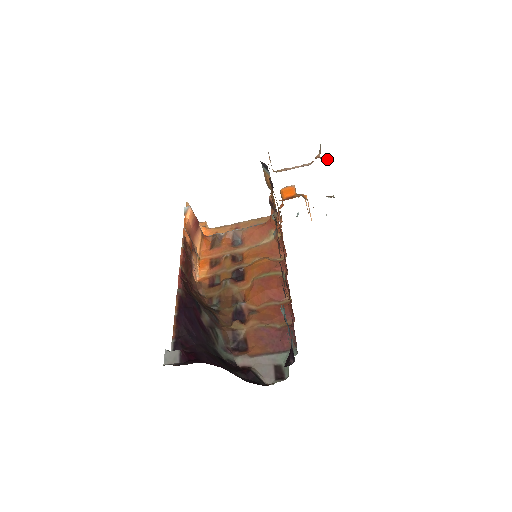
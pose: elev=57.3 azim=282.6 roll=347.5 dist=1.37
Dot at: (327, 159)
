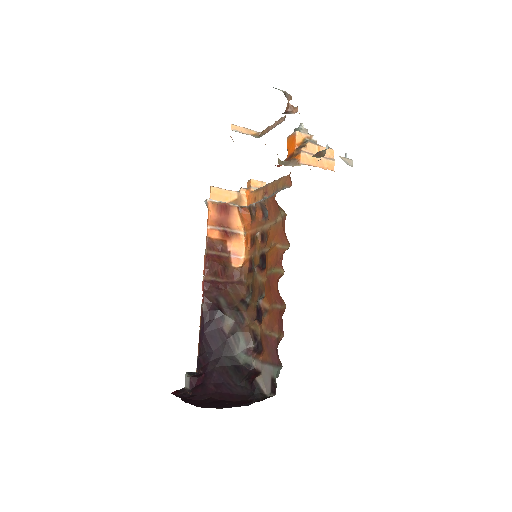
Dot at: (297, 107)
